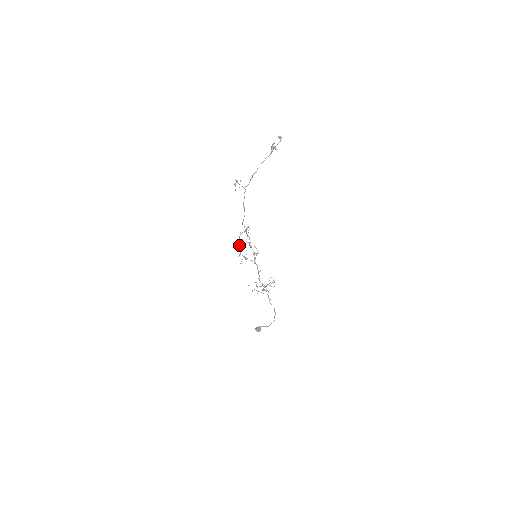
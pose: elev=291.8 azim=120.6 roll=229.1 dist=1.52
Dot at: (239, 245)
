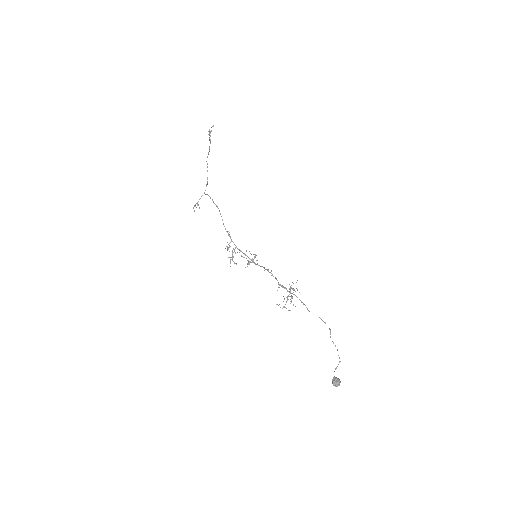
Dot at: occluded
